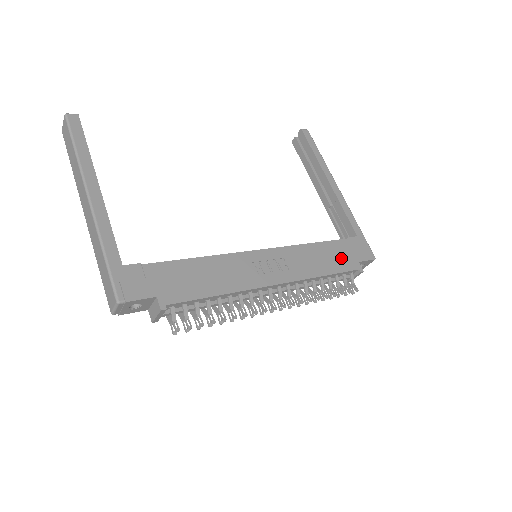
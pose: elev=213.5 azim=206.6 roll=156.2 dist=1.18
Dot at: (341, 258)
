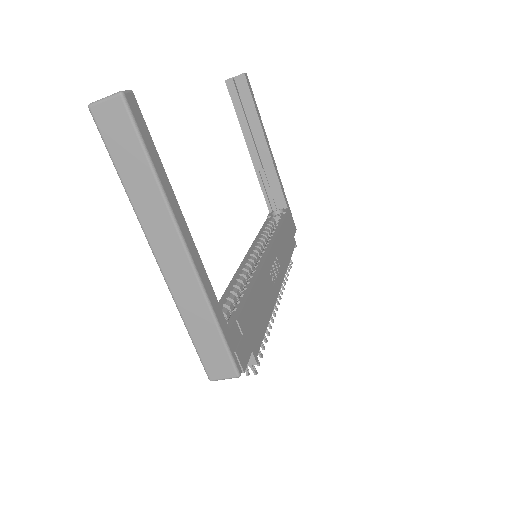
Dot at: (289, 238)
